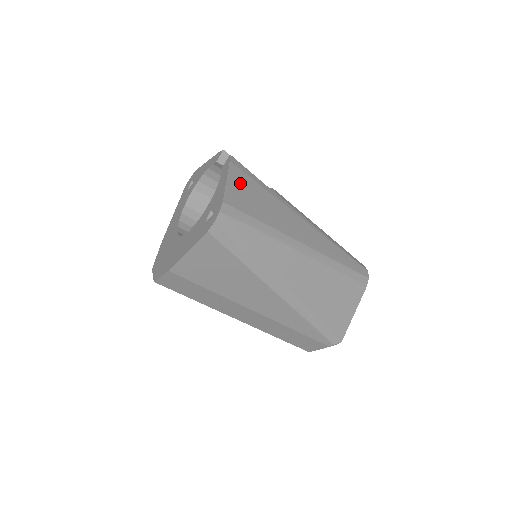
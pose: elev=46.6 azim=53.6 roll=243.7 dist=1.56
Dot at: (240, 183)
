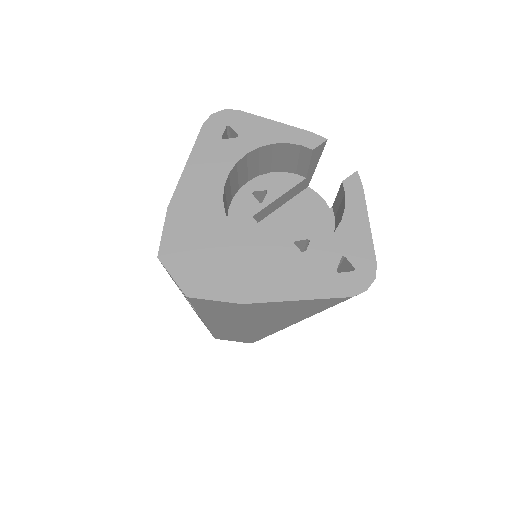
Dot at: occluded
